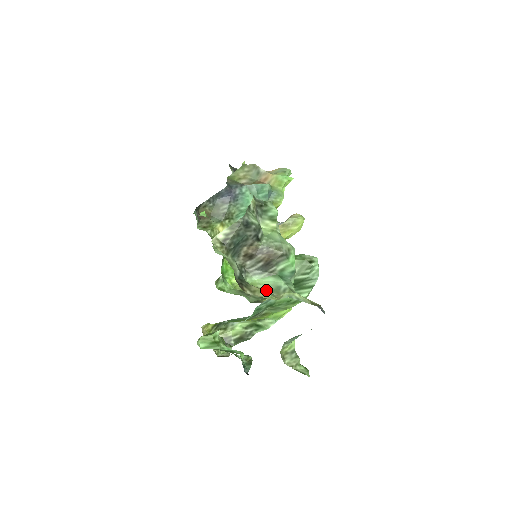
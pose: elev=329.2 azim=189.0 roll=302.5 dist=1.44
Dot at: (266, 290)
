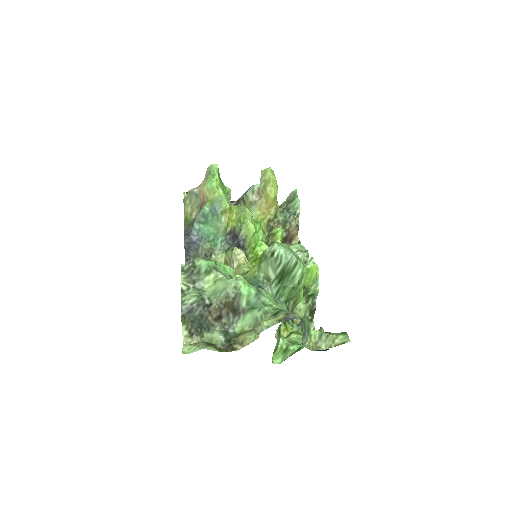
Dot at: (251, 329)
